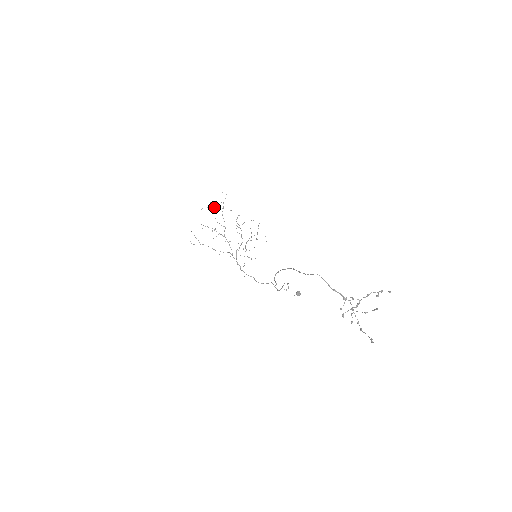
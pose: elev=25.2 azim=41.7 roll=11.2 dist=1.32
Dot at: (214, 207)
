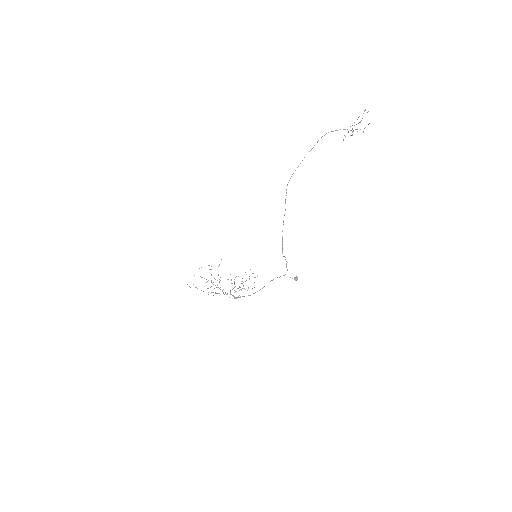
Dot at: (211, 266)
